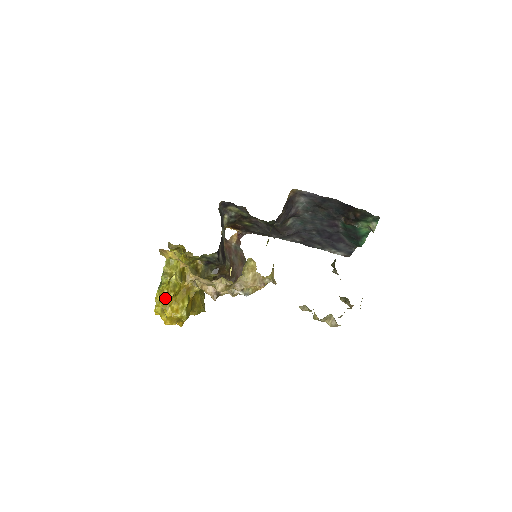
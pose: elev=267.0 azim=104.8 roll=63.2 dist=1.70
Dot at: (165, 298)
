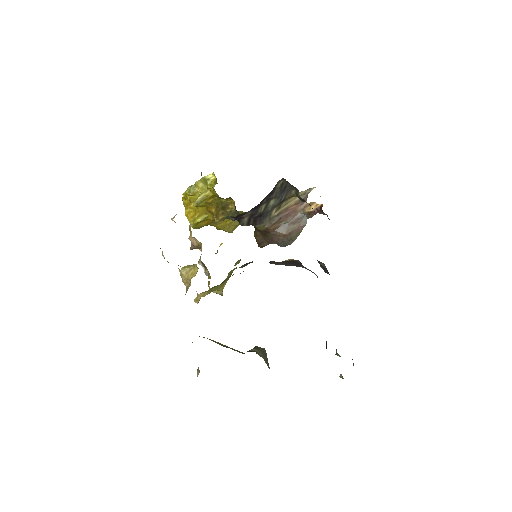
Dot at: occluded
